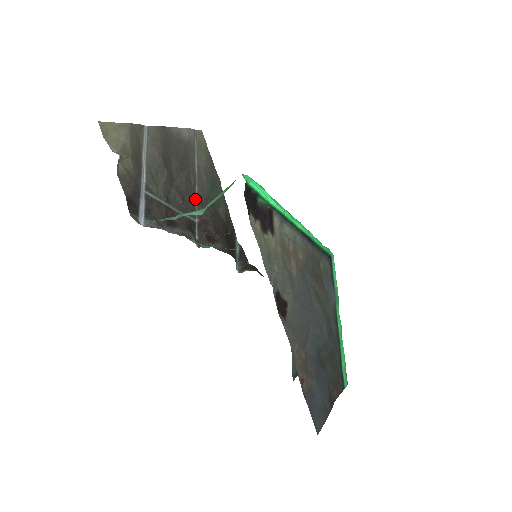
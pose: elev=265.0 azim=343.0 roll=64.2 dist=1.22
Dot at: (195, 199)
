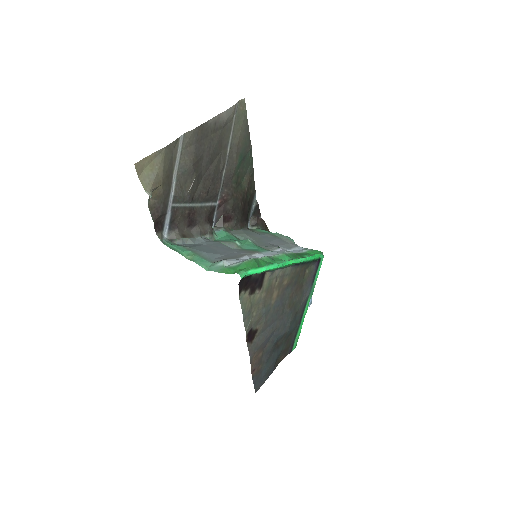
Dot at: (220, 184)
